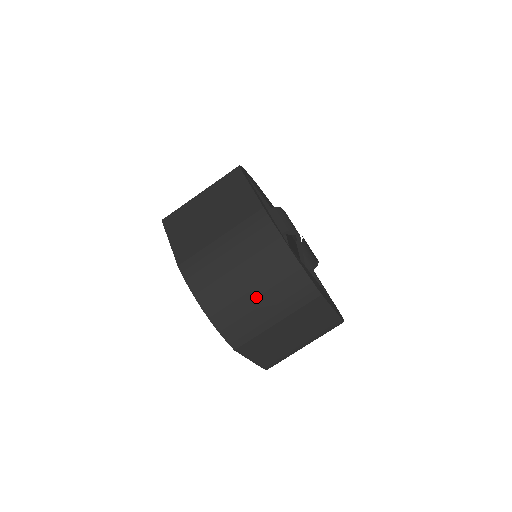
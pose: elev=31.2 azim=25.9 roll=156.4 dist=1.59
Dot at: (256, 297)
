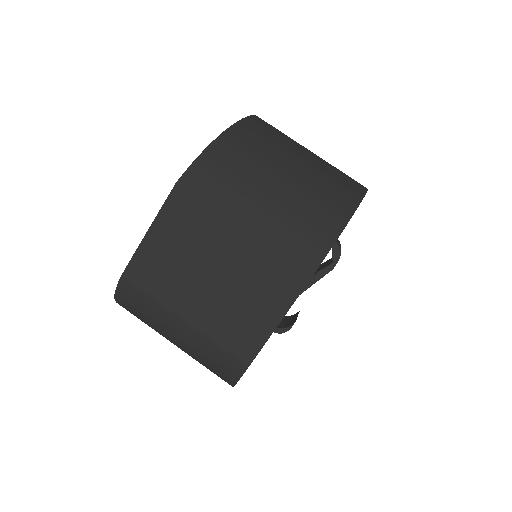
Dot at: (273, 187)
